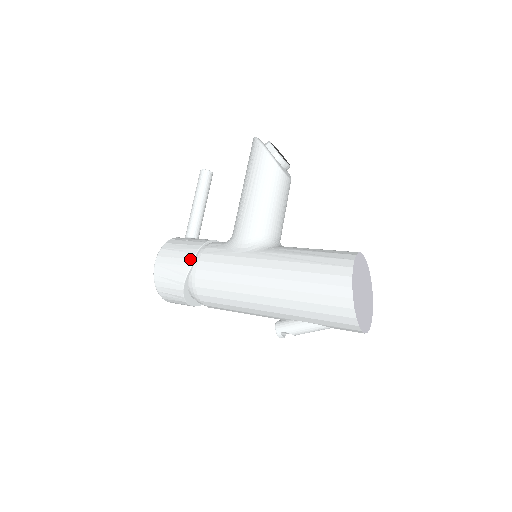
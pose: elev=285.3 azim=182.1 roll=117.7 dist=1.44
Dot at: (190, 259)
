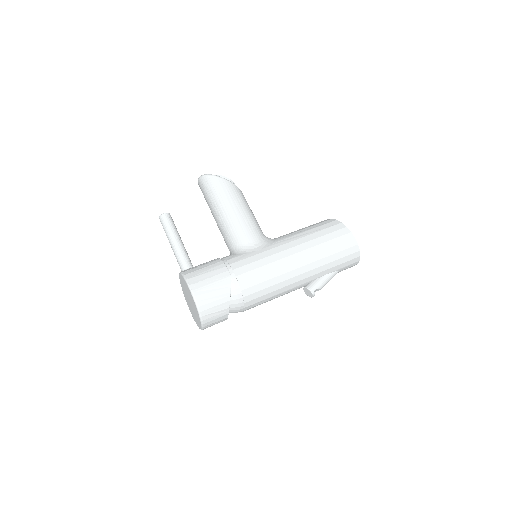
Dot at: (225, 272)
